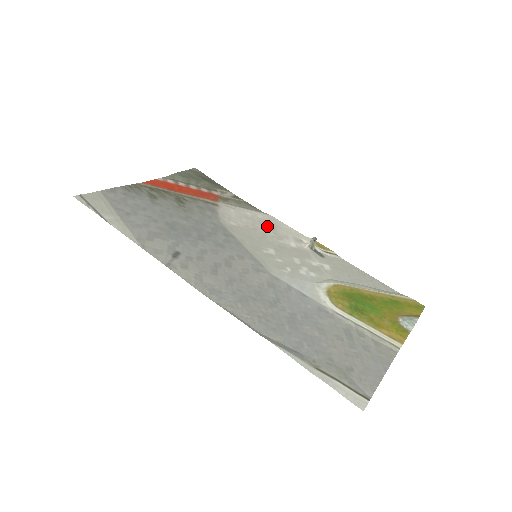
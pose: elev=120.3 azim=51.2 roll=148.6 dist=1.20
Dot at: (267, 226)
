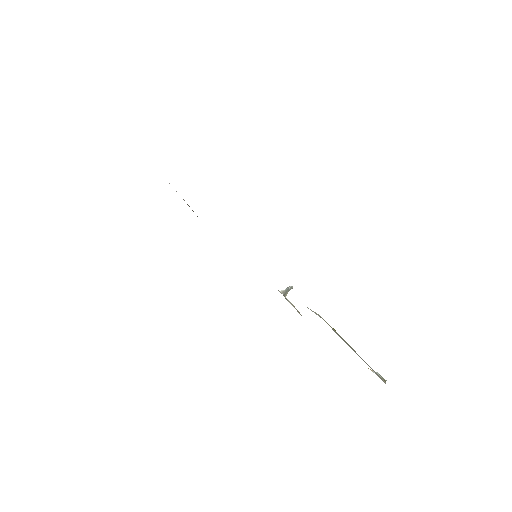
Dot at: occluded
